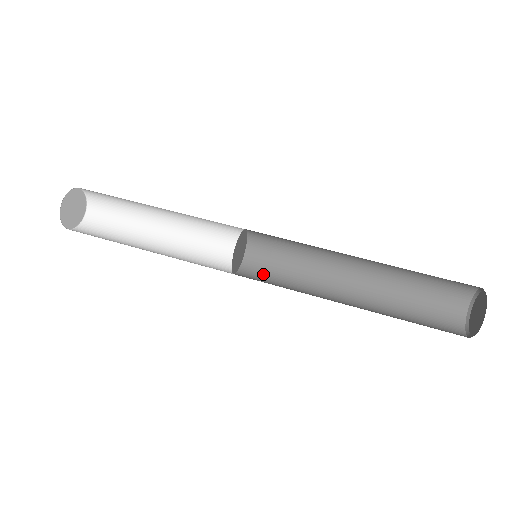
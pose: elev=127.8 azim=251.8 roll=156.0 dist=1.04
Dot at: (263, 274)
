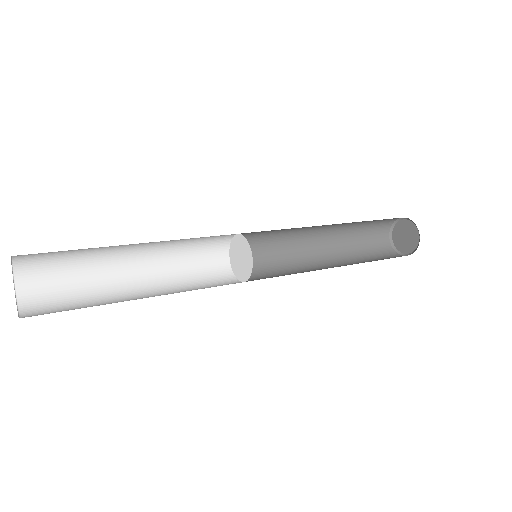
Dot at: occluded
